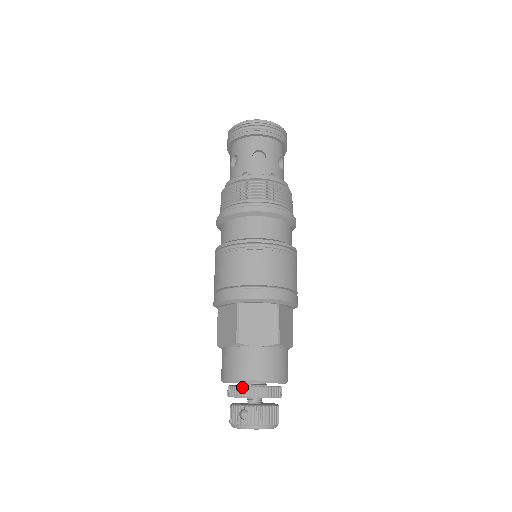
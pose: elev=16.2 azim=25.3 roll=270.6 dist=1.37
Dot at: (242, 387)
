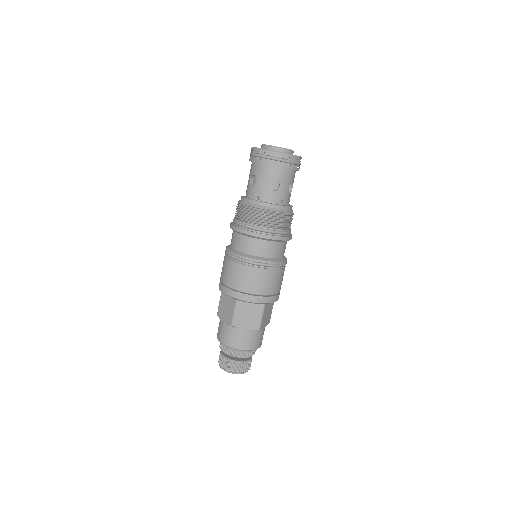
Dot at: (230, 349)
